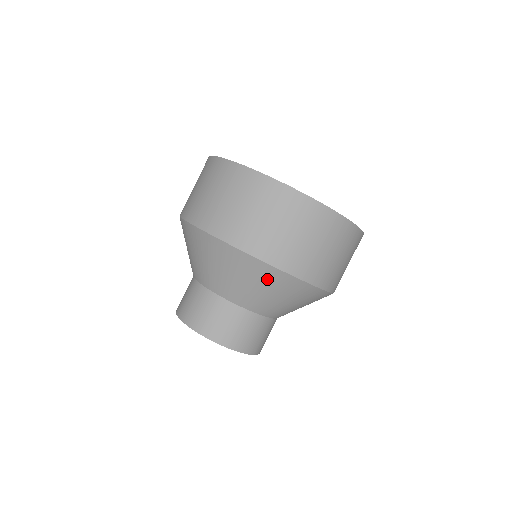
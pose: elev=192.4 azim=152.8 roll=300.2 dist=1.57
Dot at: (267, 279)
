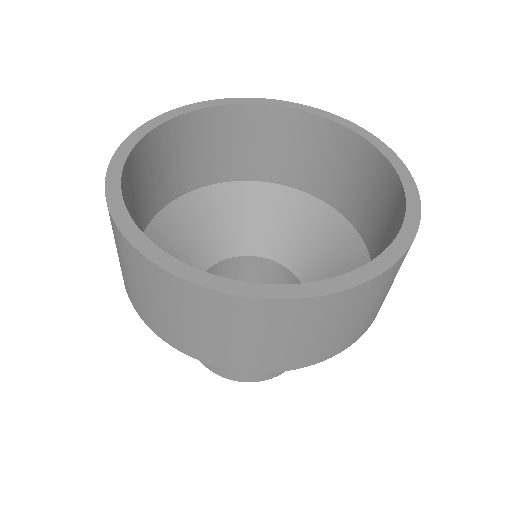
Dot at: occluded
